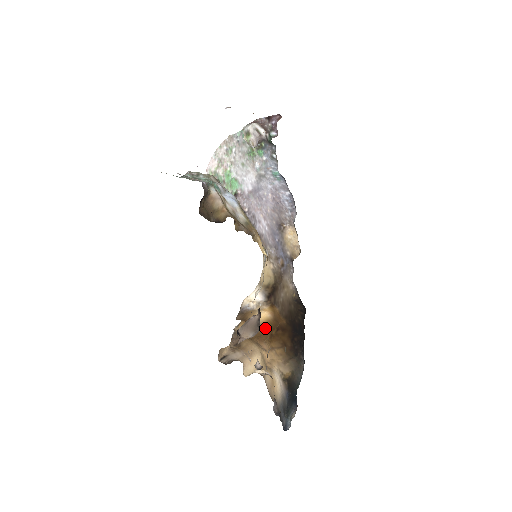
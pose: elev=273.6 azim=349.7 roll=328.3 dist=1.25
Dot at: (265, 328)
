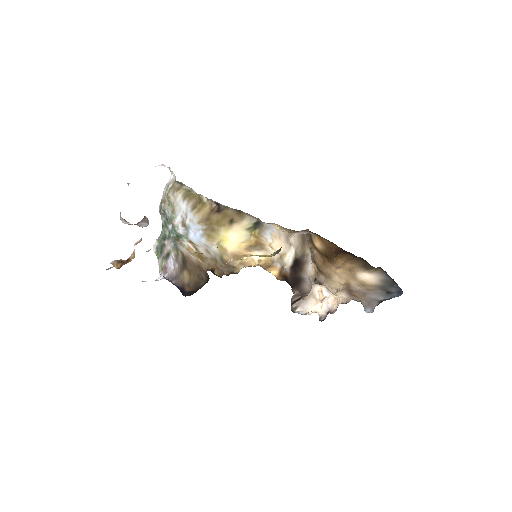
Dot at: (326, 255)
